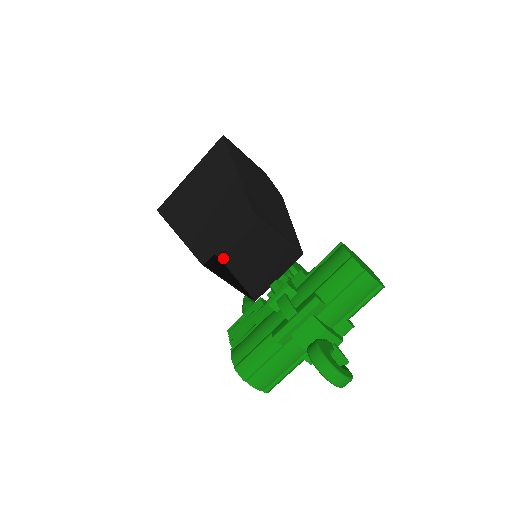
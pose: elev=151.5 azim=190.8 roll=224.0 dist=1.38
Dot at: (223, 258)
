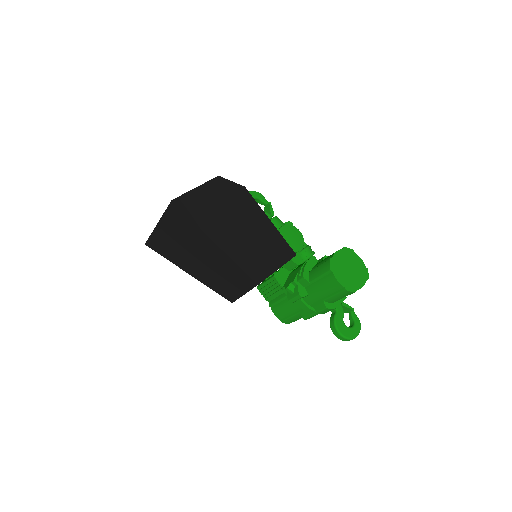
Dot at: occluded
